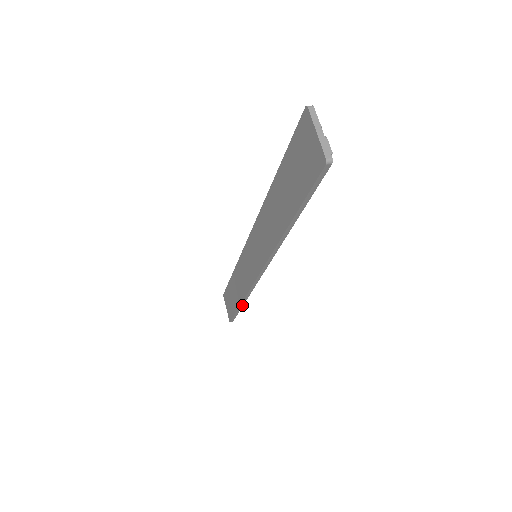
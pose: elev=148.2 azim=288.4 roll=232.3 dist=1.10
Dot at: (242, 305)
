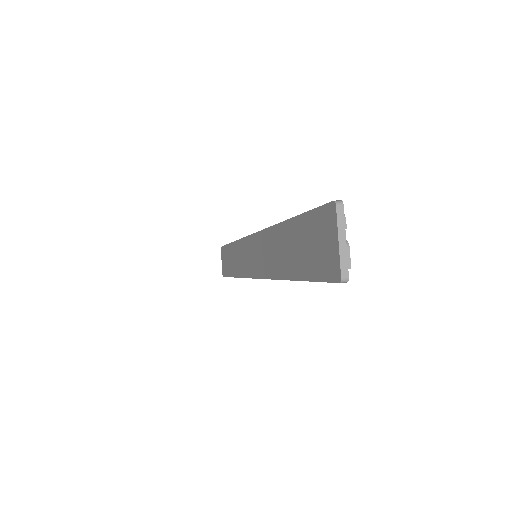
Dot at: occluded
